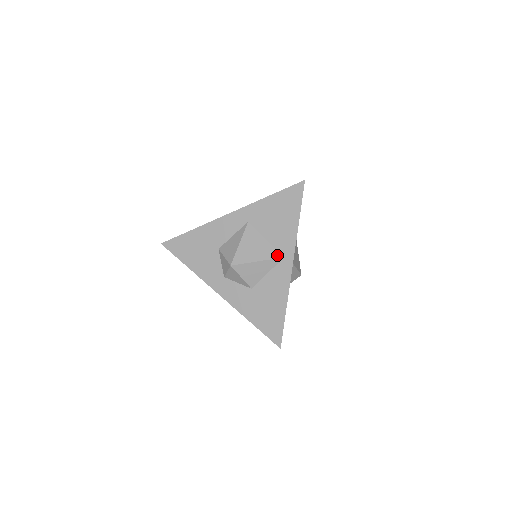
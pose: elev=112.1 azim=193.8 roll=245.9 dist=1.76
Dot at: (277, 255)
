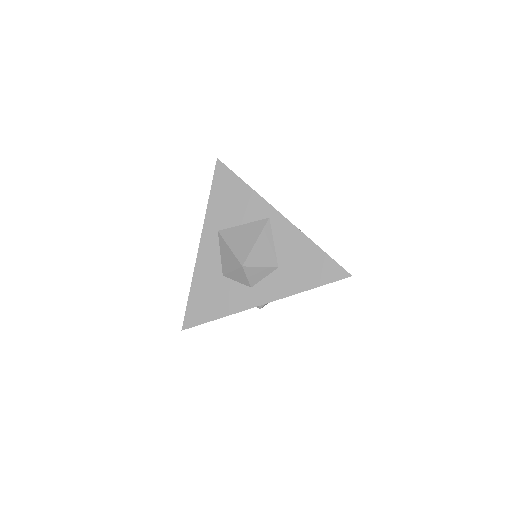
Dot at: (263, 222)
